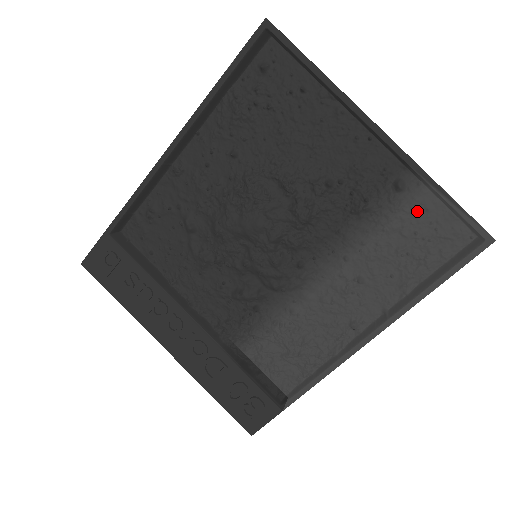
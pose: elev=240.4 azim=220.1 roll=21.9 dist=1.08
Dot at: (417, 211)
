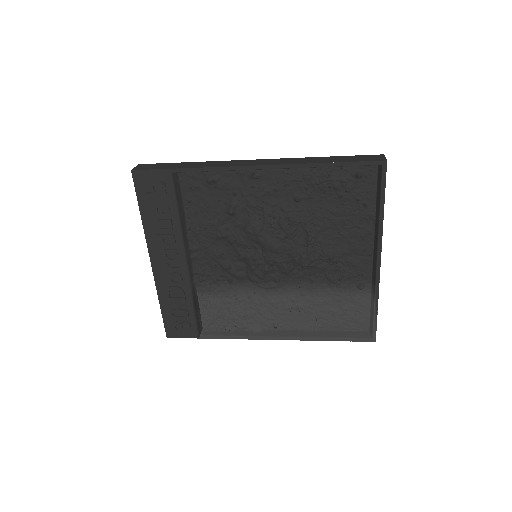
Dot at: (357, 302)
